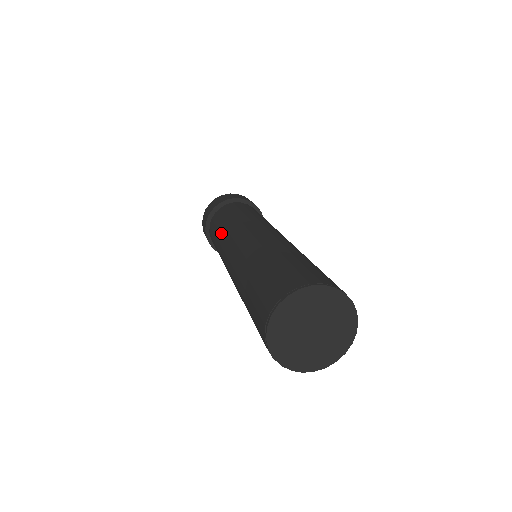
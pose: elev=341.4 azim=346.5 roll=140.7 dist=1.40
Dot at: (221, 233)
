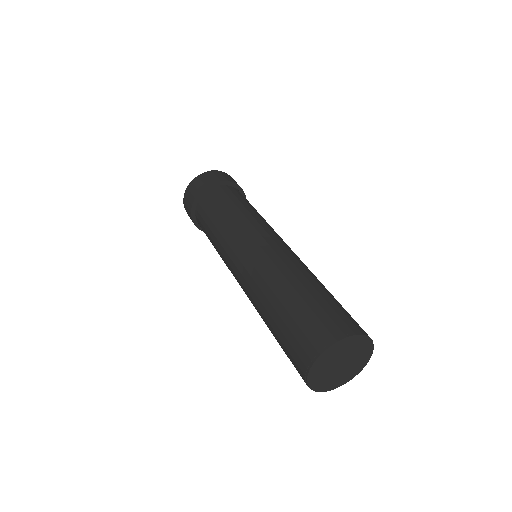
Dot at: (219, 231)
